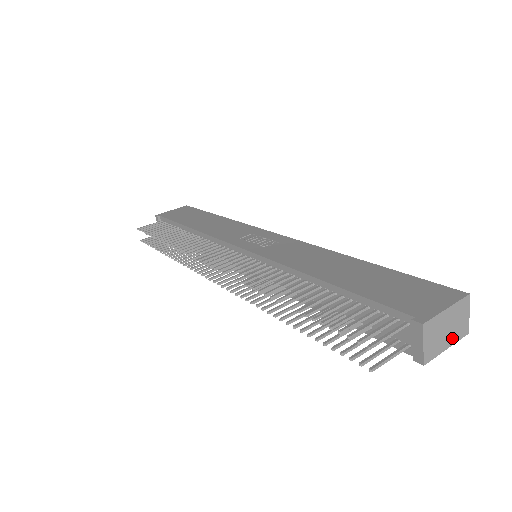
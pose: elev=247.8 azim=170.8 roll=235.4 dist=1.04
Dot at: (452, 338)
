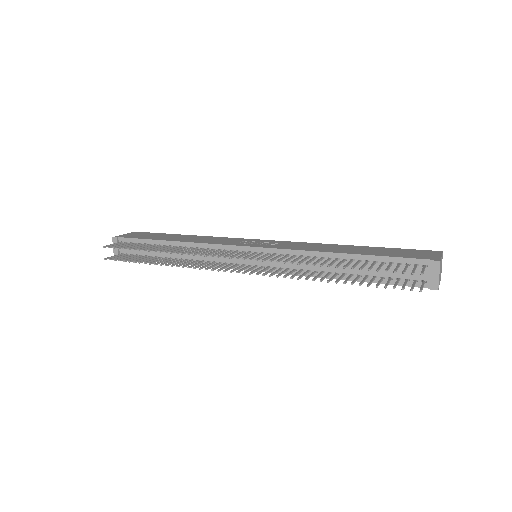
Dot at: (440, 278)
